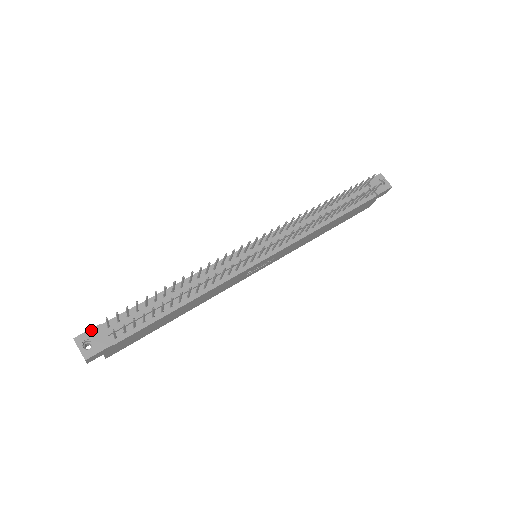
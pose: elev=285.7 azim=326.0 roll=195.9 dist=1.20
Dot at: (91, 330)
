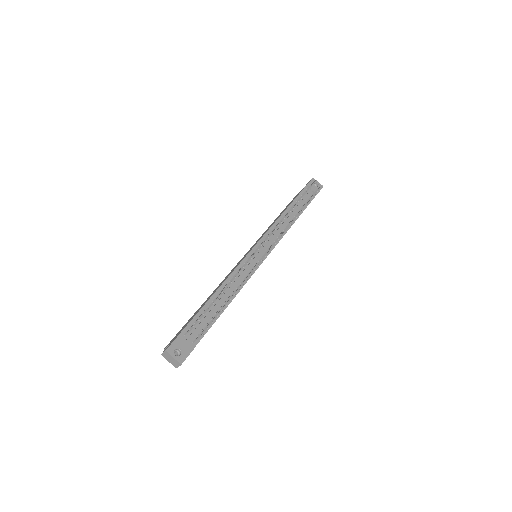
Dot at: (175, 340)
